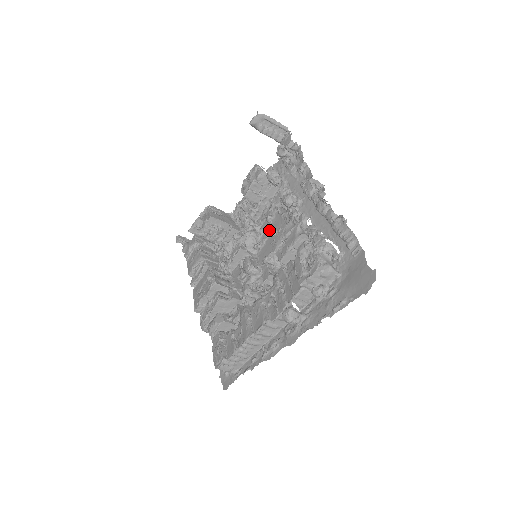
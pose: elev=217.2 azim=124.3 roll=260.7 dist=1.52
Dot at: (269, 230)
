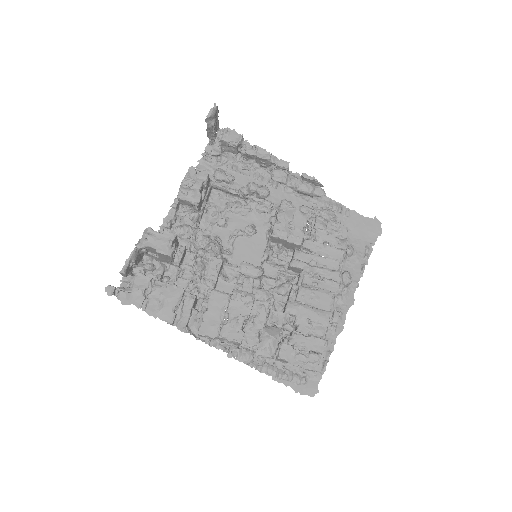
Dot at: (250, 228)
